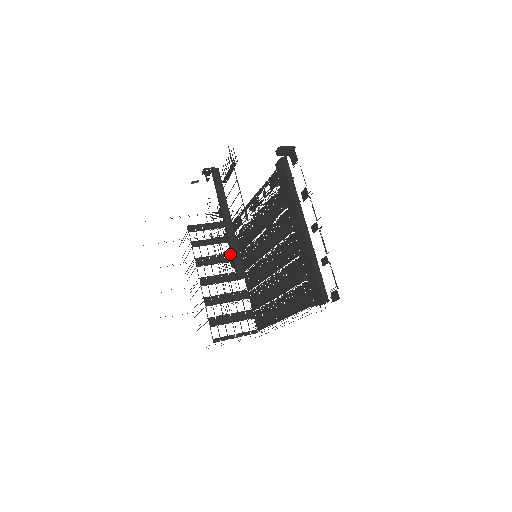
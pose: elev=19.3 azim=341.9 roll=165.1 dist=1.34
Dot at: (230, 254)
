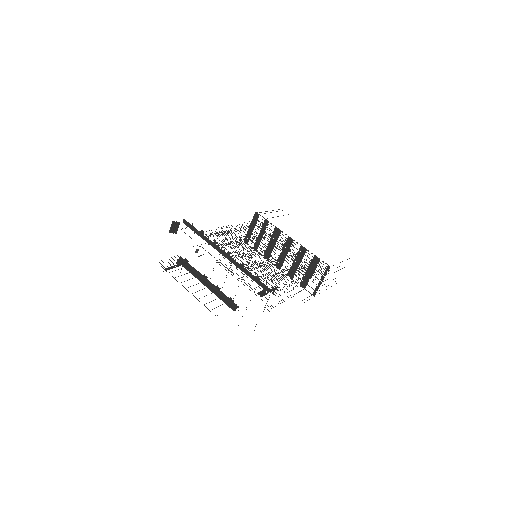
Dot at: occluded
